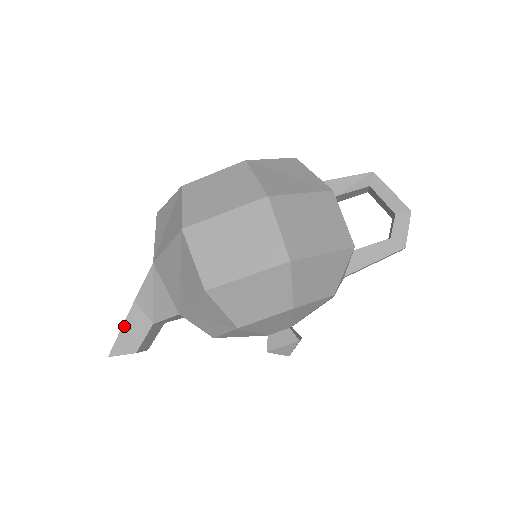
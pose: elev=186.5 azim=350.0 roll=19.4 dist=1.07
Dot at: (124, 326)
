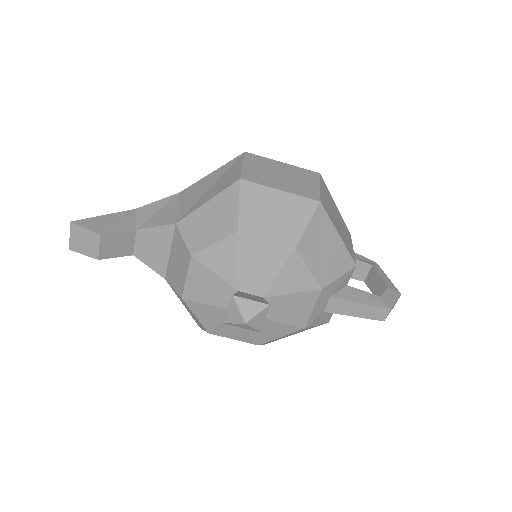
Dot at: (109, 215)
